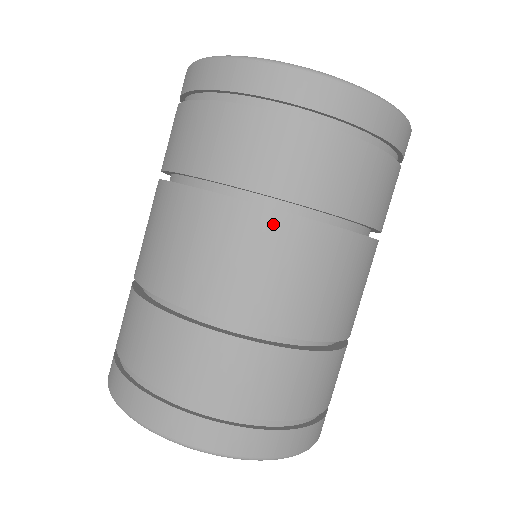
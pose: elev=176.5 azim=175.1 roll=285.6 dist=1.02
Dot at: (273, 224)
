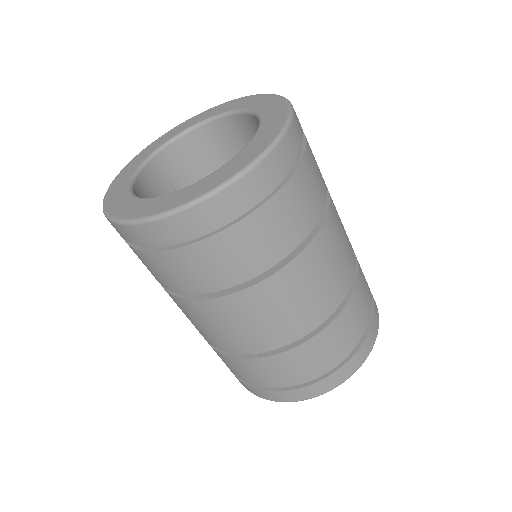
Dot at: (192, 306)
